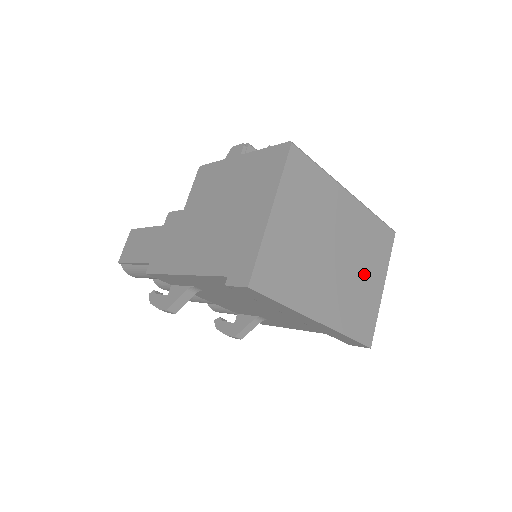
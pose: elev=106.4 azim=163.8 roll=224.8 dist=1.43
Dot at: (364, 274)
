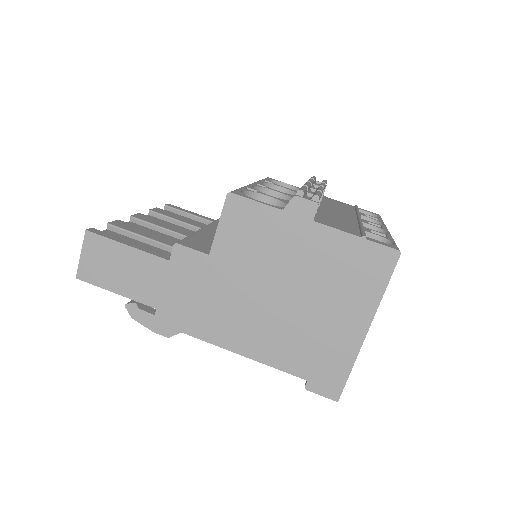
Dot at: occluded
